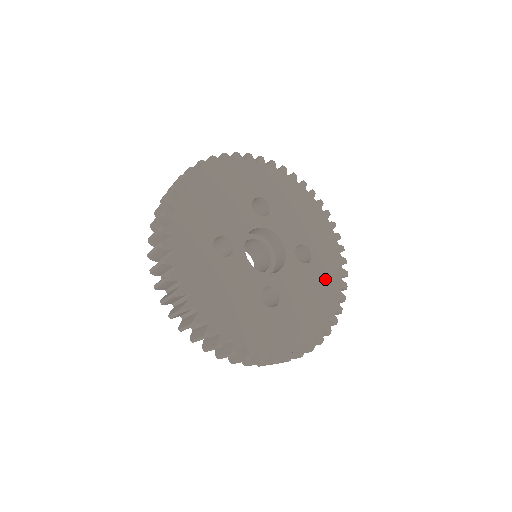
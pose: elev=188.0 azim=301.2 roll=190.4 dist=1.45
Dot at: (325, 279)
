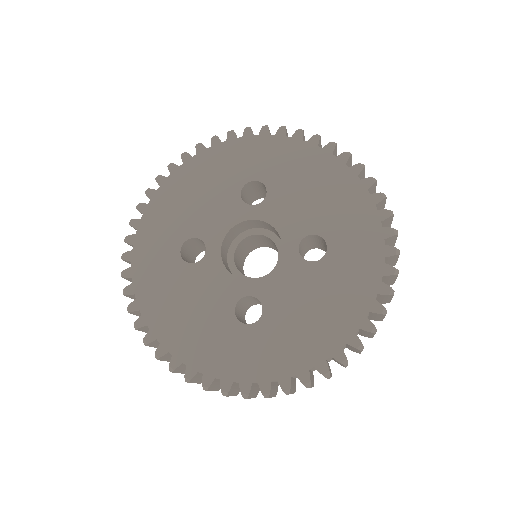
Dot at: (347, 282)
